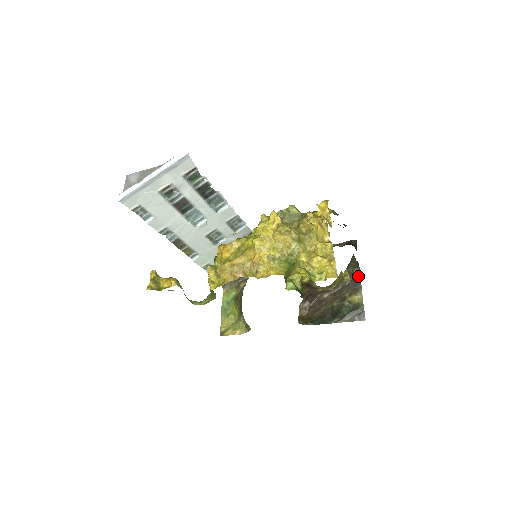
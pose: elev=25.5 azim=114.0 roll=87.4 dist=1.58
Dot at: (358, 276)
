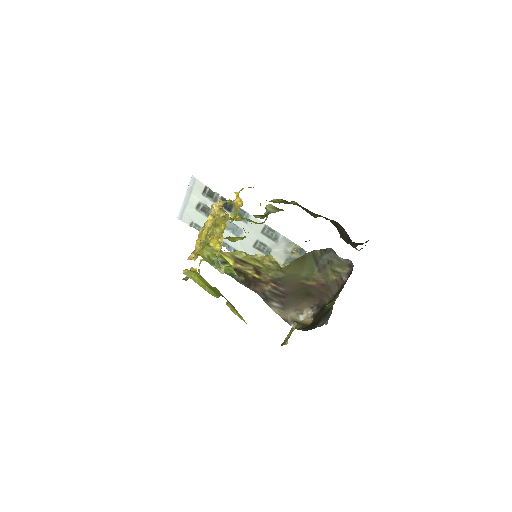
Dot at: (348, 277)
